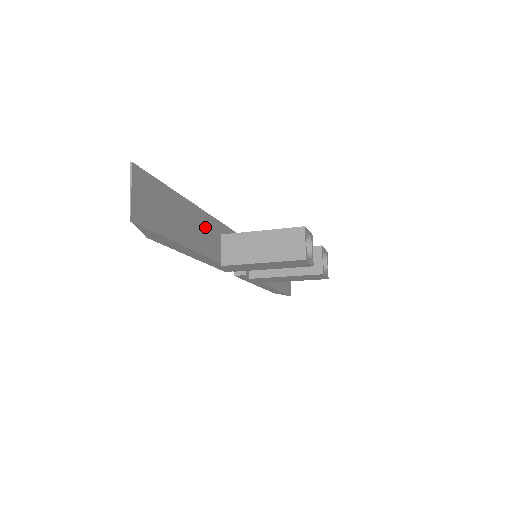
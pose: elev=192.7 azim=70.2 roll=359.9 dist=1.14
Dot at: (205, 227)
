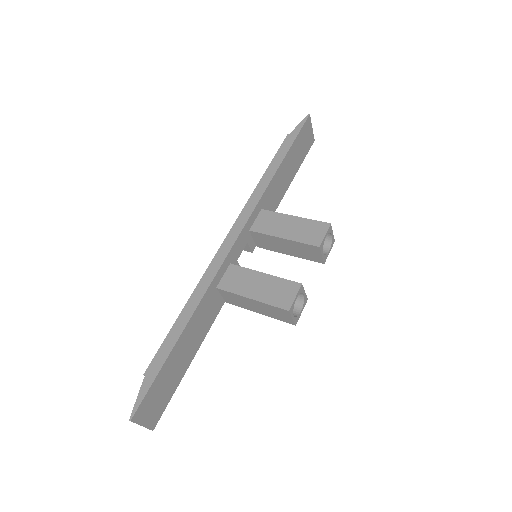
Dot at: (200, 318)
